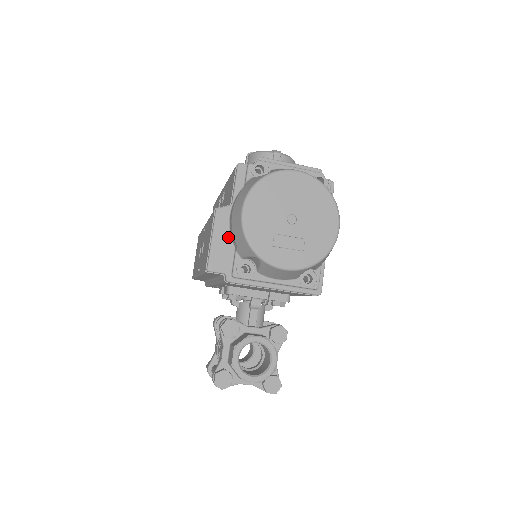
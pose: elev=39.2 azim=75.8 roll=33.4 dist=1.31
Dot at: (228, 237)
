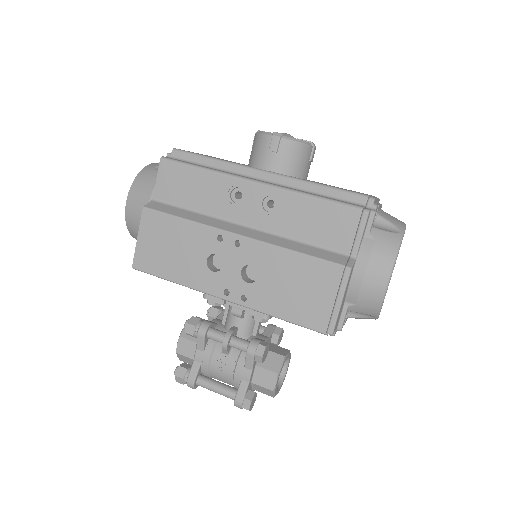
Dot at: (346, 294)
